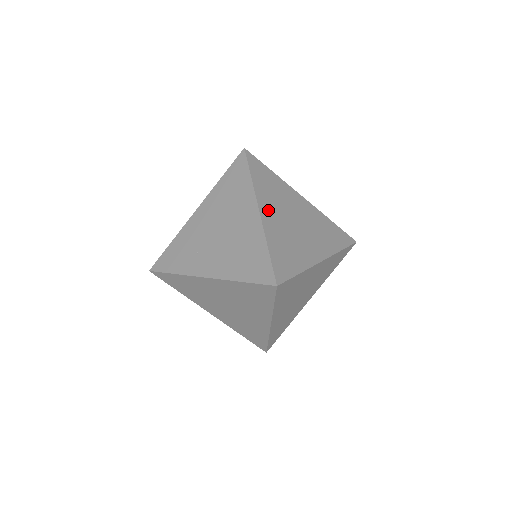
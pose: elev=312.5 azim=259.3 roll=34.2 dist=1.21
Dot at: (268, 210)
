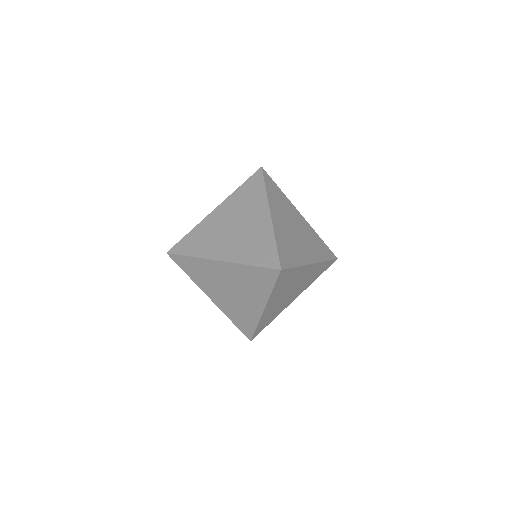
Dot at: occluded
